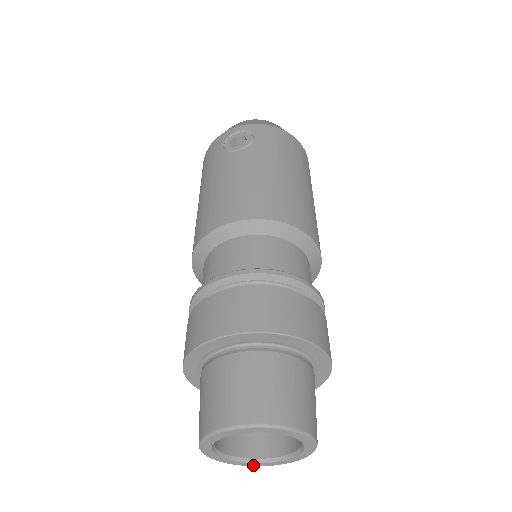
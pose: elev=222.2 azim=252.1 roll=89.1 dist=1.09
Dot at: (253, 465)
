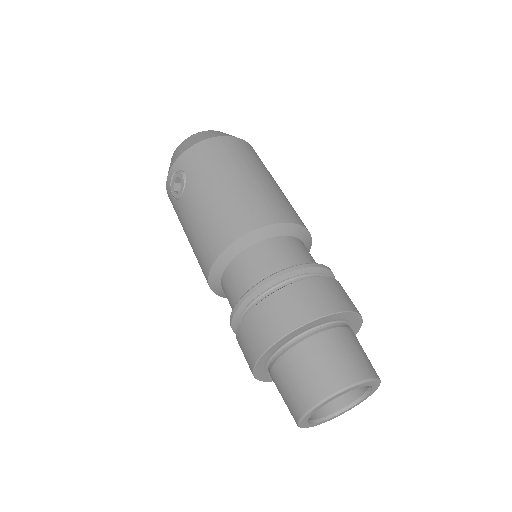
Dot at: occluded
